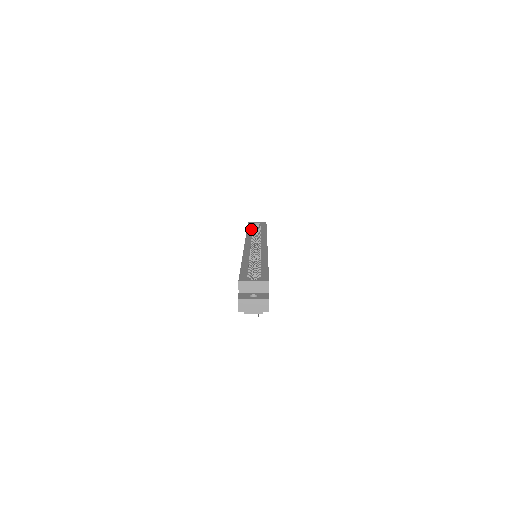
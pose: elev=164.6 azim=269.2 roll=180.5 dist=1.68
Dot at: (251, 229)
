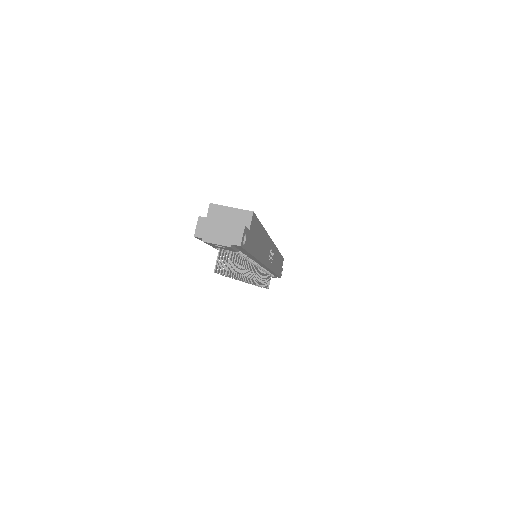
Dot at: occluded
